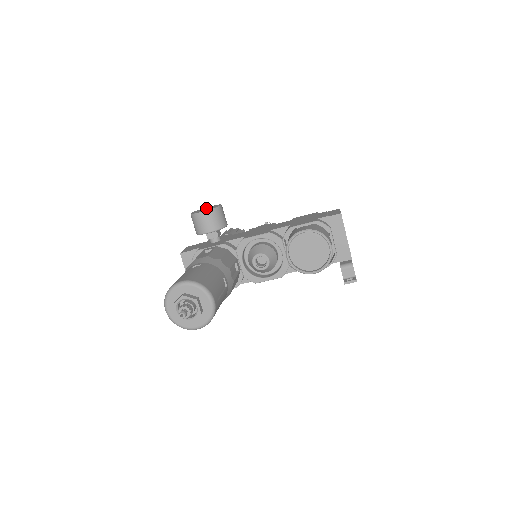
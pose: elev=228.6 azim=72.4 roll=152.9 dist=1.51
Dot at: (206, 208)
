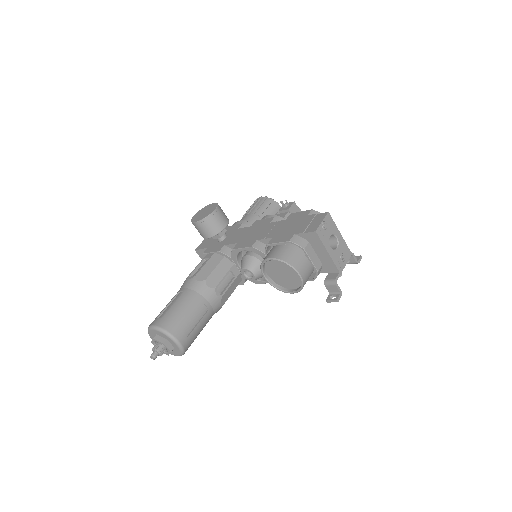
Dot at: (206, 209)
